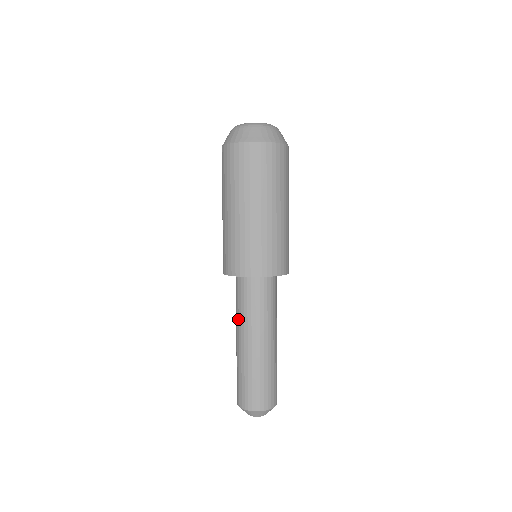
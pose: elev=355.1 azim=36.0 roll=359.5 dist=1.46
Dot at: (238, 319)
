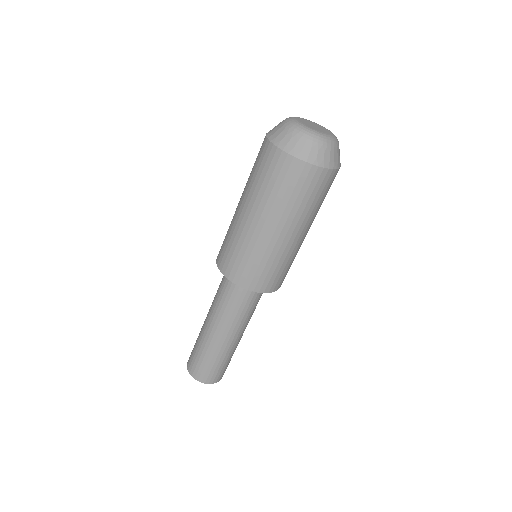
Dot at: (214, 298)
